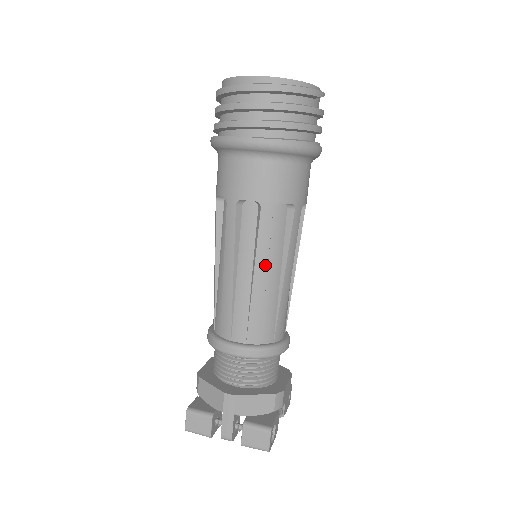
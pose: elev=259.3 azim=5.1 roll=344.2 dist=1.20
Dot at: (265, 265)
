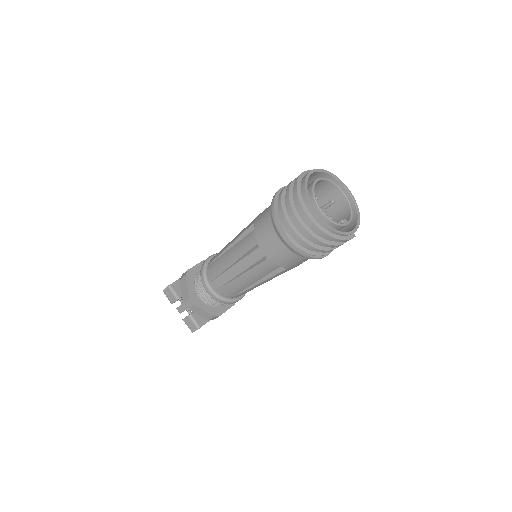
Dot at: (249, 277)
